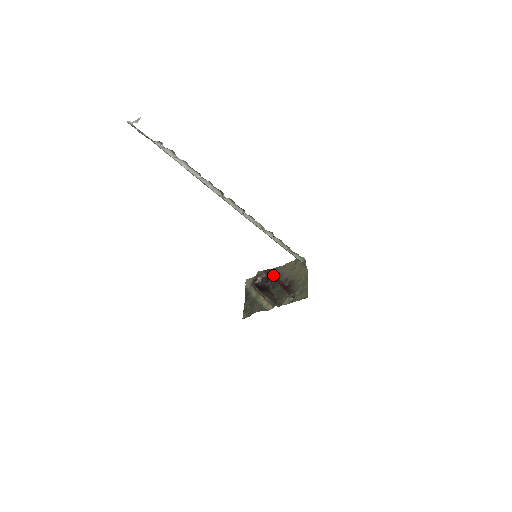
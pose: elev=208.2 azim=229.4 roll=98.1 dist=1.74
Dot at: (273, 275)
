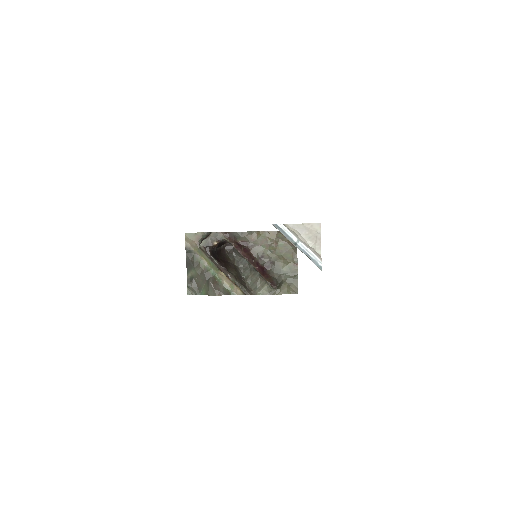
Dot at: (238, 242)
